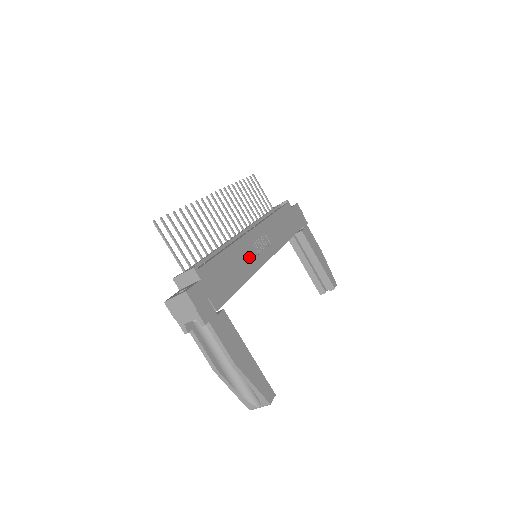
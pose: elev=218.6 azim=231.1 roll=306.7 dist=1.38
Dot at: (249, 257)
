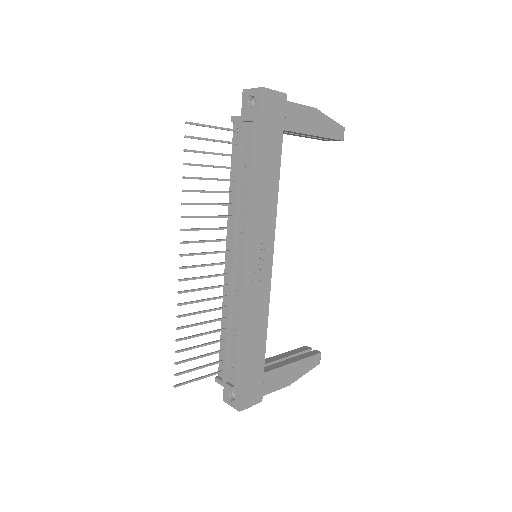
Dot at: (257, 298)
